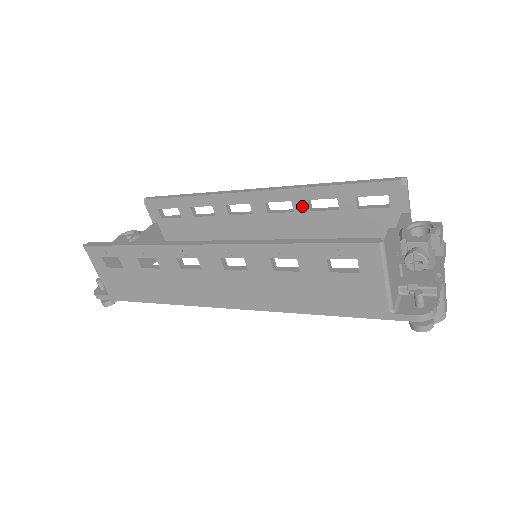
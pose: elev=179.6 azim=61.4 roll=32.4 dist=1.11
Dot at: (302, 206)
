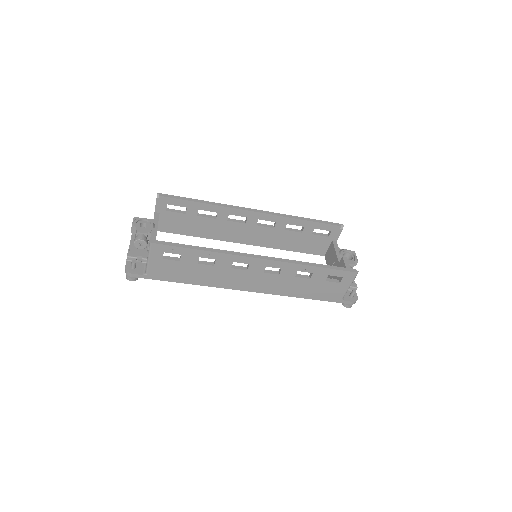
Dot at: (281, 226)
